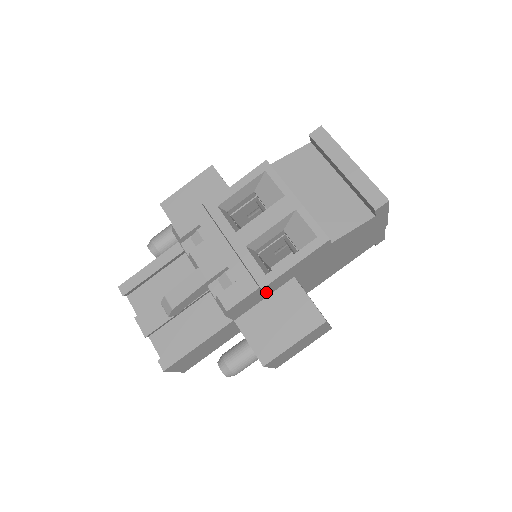
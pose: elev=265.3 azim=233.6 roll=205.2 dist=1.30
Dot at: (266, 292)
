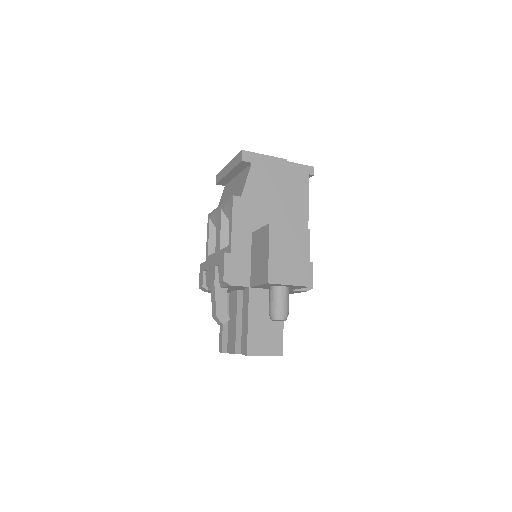
Dot at: (242, 254)
